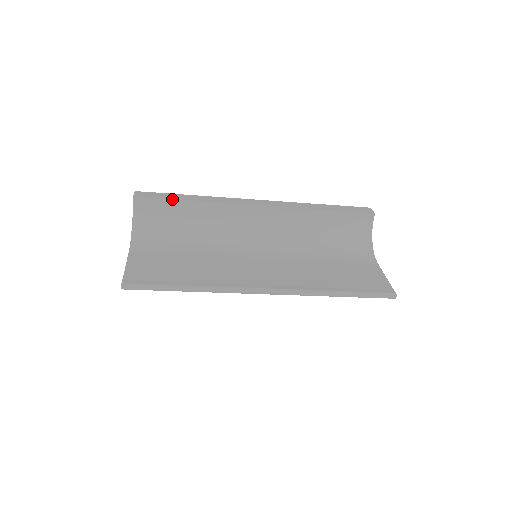
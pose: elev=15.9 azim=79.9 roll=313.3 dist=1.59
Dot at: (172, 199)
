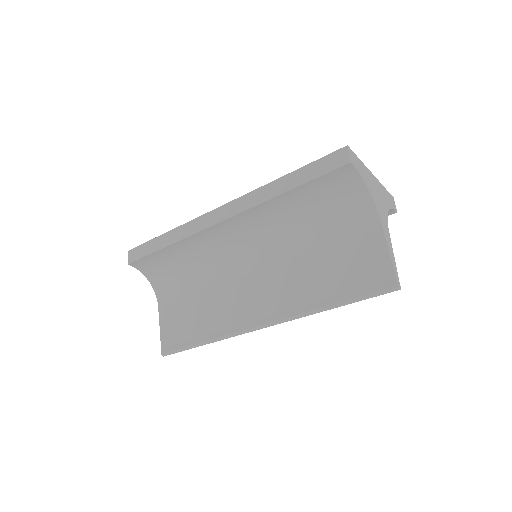
Dot at: (153, 253)
